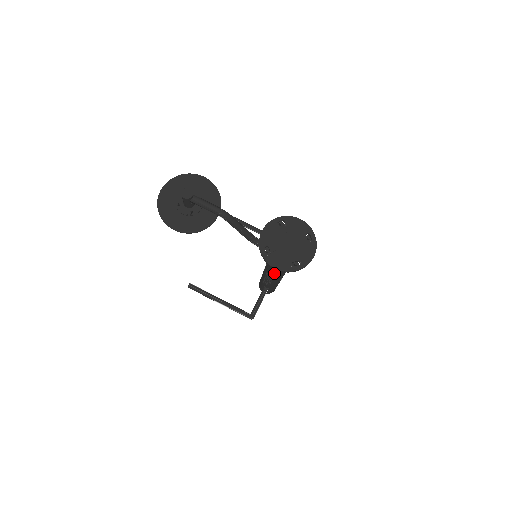
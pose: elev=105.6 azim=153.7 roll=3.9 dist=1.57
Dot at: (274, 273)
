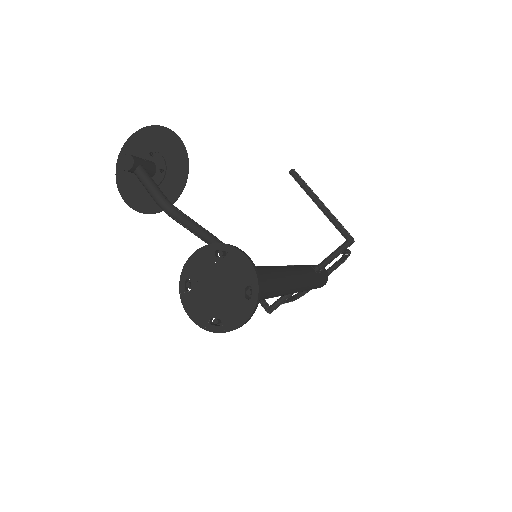
Dot at: occluded
